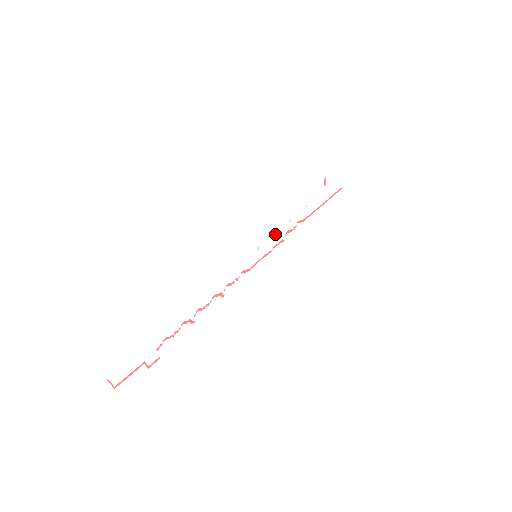
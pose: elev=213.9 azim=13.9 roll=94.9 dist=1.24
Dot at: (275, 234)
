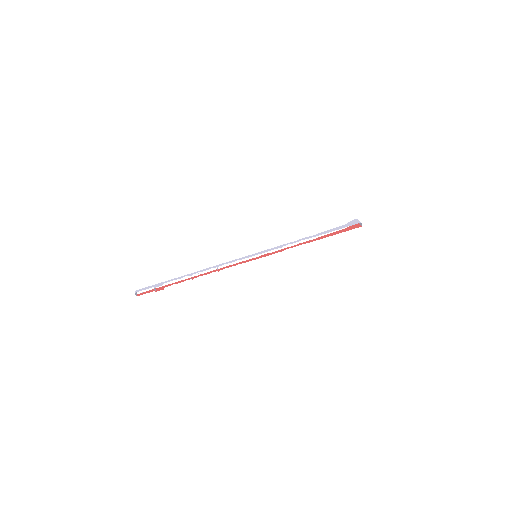
Dot at: (278, 246)
